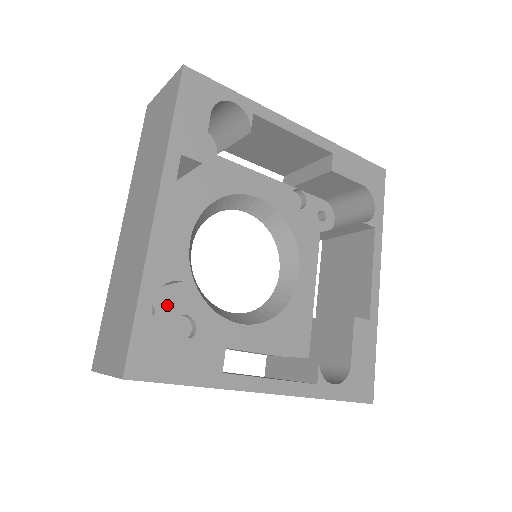
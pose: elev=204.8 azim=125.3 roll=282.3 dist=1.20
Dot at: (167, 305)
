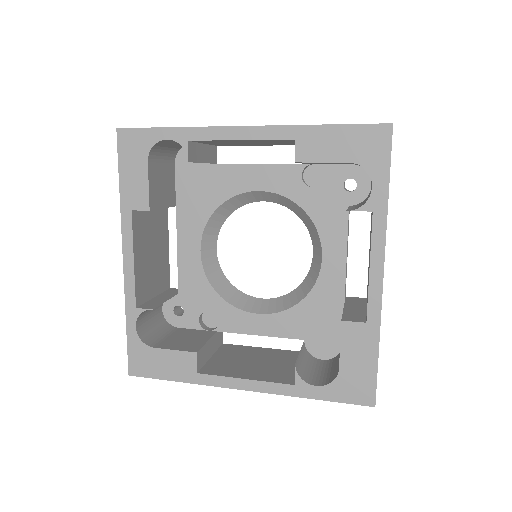
Dot at: (192, 305)
